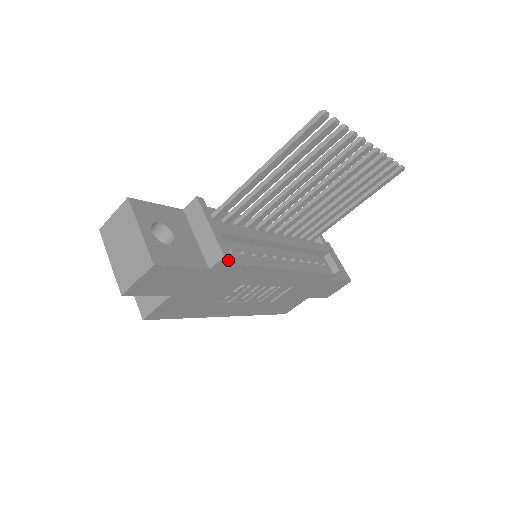
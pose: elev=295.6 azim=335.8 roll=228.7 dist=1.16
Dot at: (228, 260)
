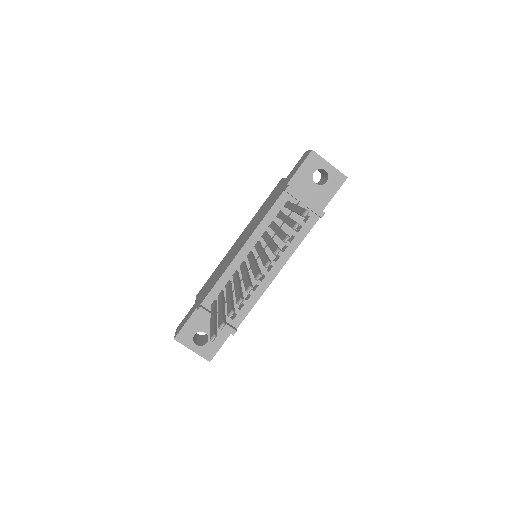
Dot at: (238, 324)
